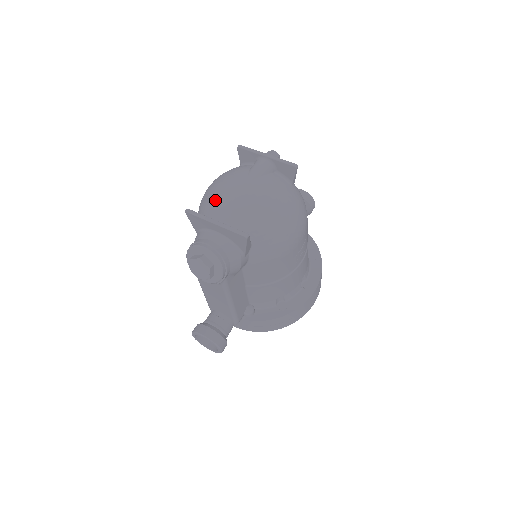
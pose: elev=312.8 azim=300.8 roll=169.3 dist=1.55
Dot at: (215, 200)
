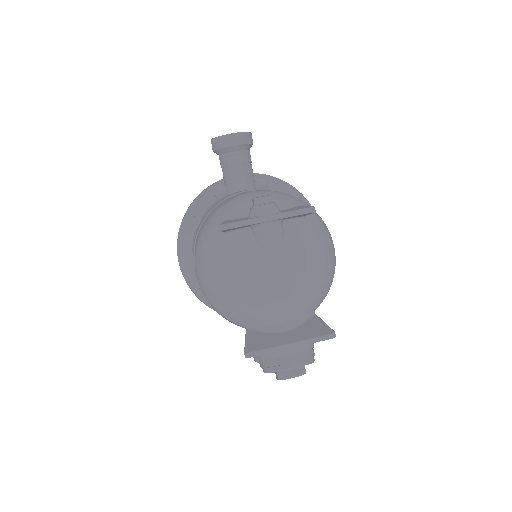
Dot at: (251, 309)
